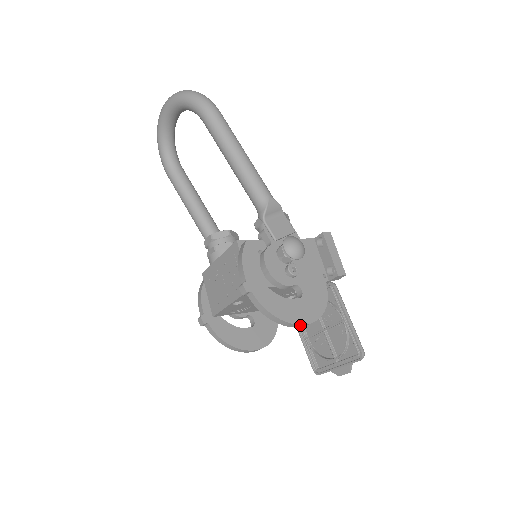
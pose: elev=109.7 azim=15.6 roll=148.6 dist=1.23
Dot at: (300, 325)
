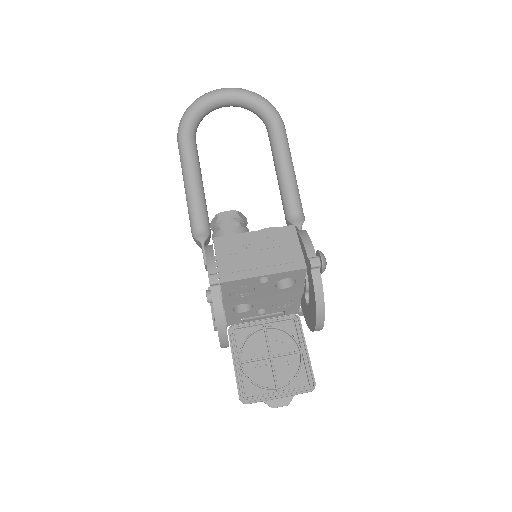
Dot at: (322, 324)
